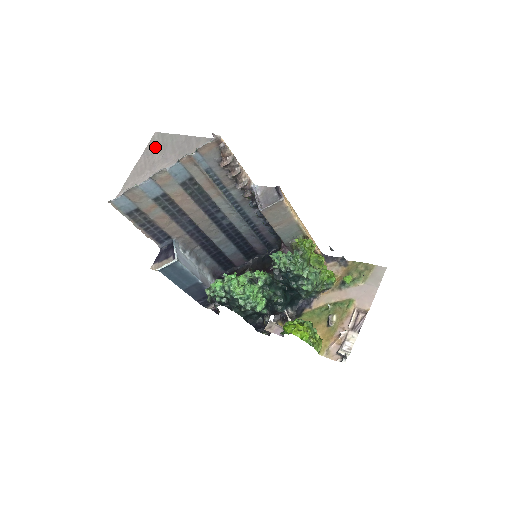
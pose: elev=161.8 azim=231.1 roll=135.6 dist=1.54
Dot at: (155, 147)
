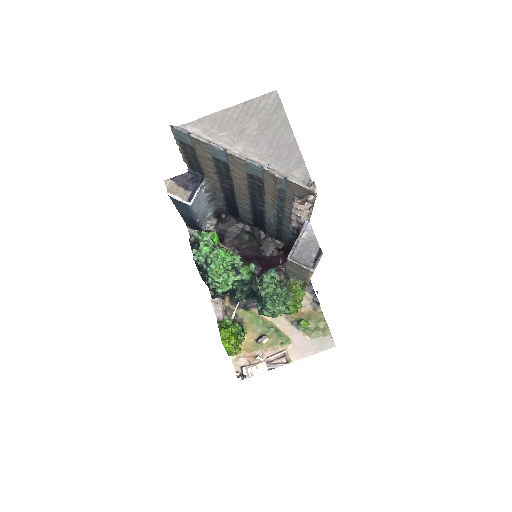
Dot at: (261, 111)
